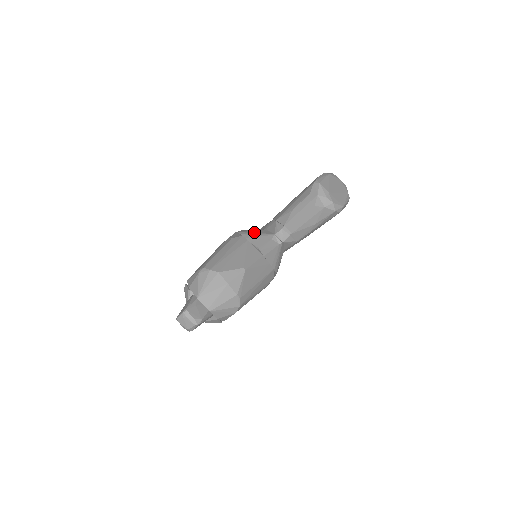
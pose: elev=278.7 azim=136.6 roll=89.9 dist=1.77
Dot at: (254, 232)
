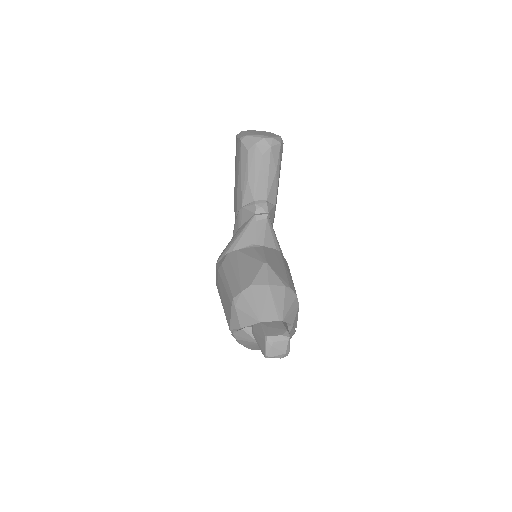
Dot at: (234, 239)
